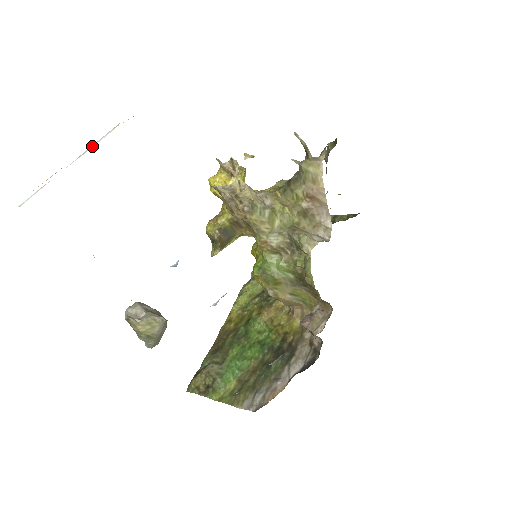
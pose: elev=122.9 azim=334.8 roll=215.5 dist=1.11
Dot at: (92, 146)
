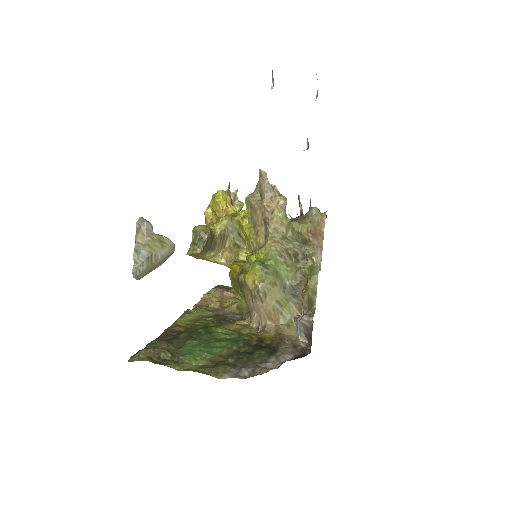
Dot at: occluded
